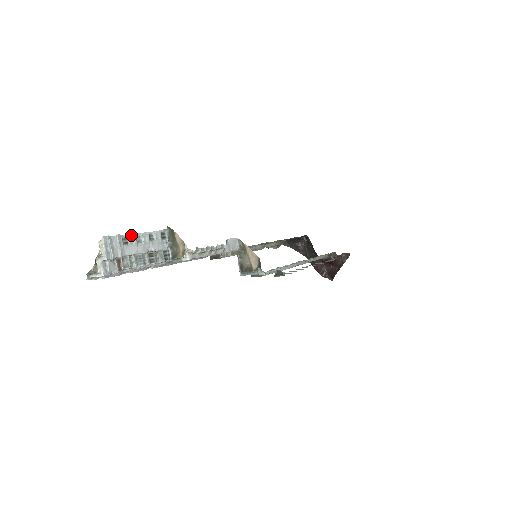
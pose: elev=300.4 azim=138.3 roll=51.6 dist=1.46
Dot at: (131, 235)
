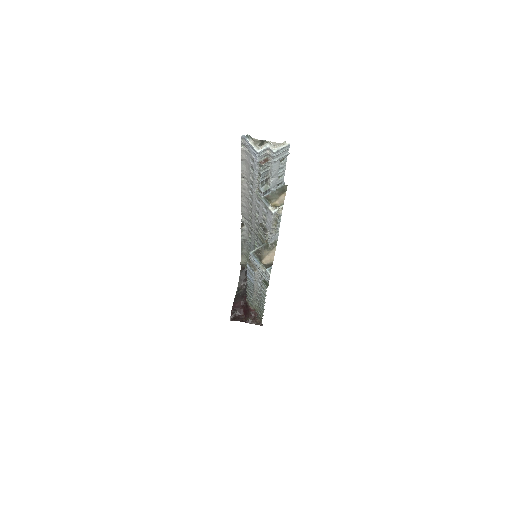
Dot at: occluded
